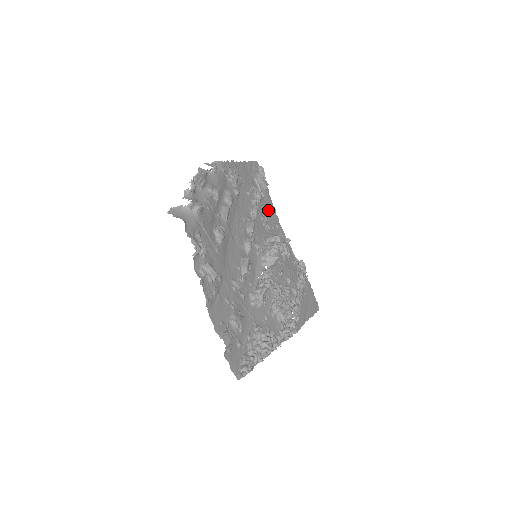
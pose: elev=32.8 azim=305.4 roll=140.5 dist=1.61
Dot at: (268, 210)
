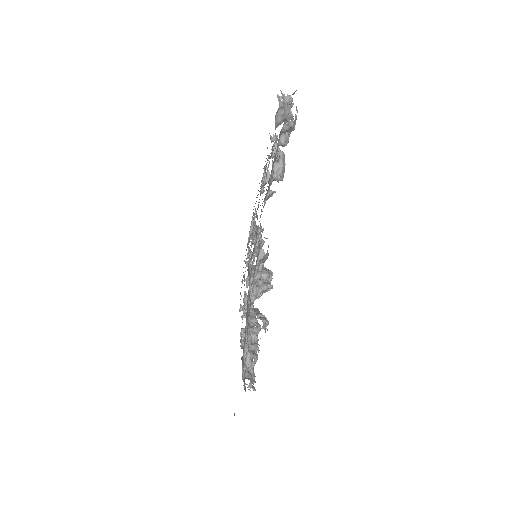
Dot at: occluded
